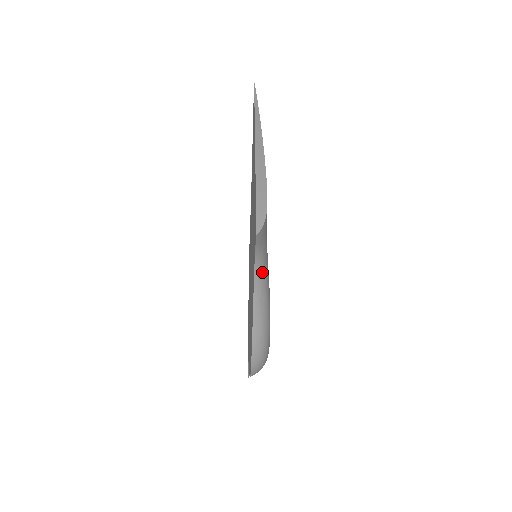
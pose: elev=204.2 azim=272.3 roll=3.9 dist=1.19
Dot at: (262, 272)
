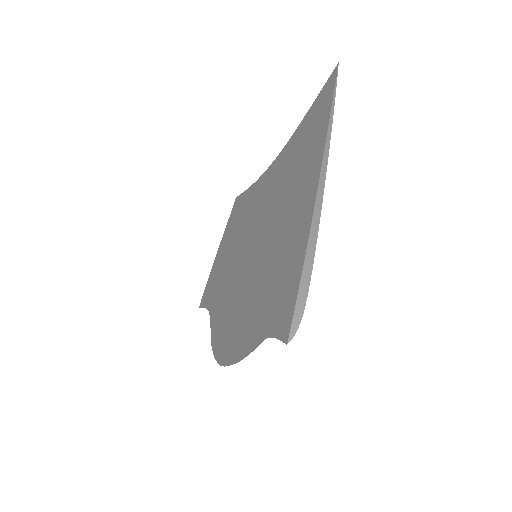
Dot at: occluded
